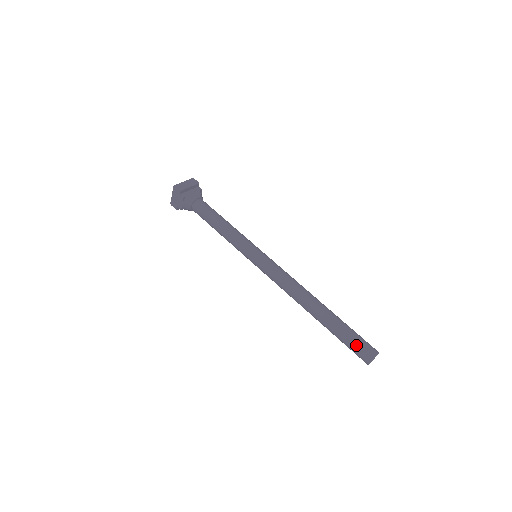
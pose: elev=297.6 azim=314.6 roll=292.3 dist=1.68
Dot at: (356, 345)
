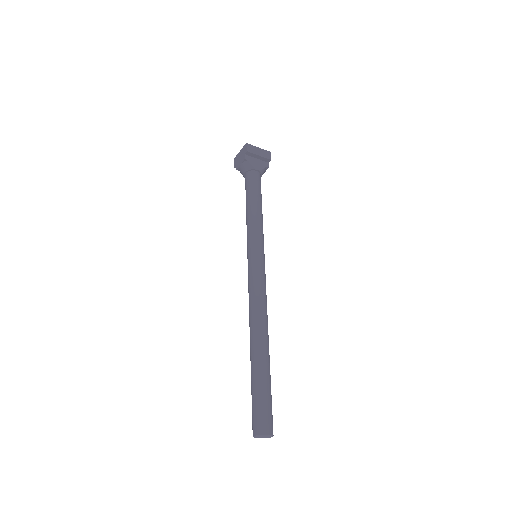
Dot at: (258, 408)
